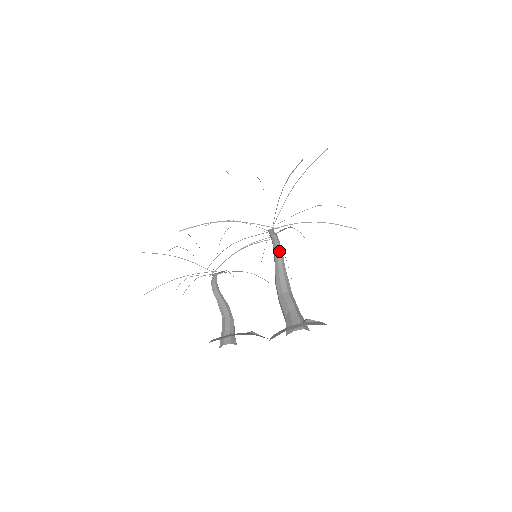
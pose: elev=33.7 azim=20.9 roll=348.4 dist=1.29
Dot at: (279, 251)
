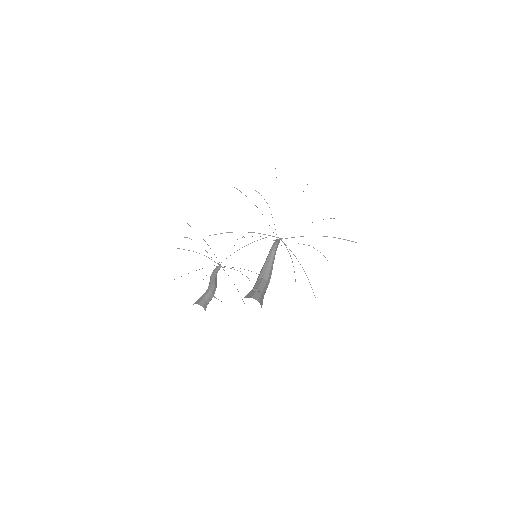
Dot at: (271, 251)
